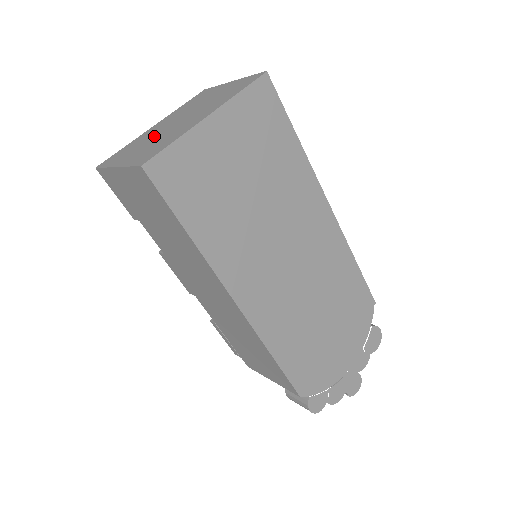
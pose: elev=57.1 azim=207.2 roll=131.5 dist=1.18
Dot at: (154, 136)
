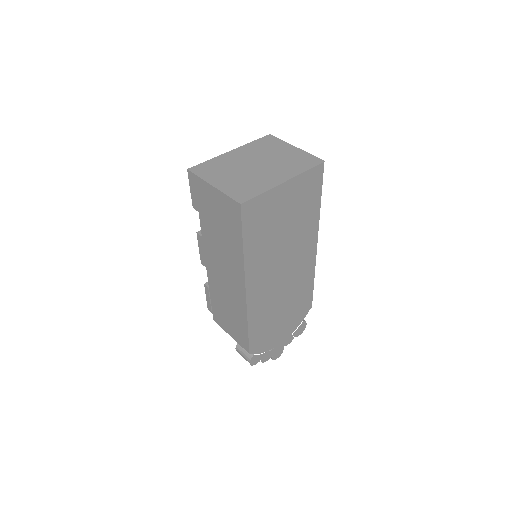
Dot at: (239, 169)
